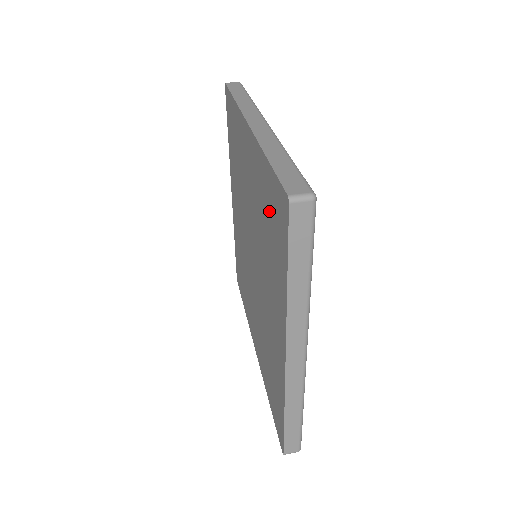
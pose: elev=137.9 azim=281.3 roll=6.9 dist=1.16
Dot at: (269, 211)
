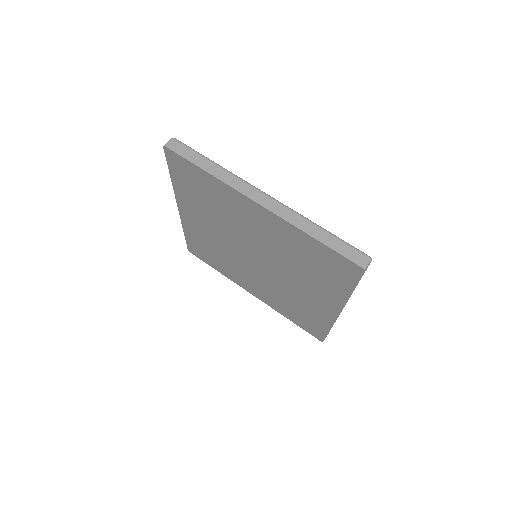
Dot at: (316, 259)
